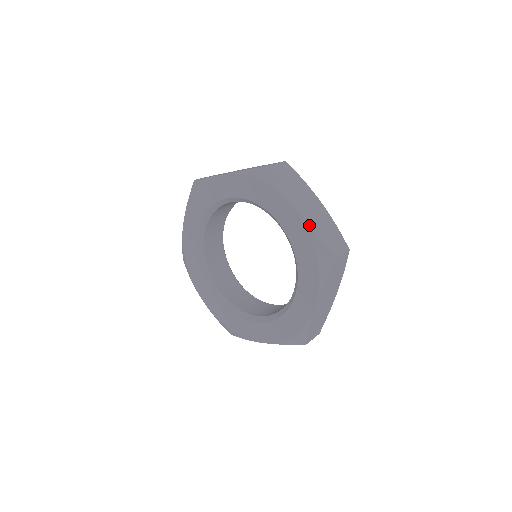
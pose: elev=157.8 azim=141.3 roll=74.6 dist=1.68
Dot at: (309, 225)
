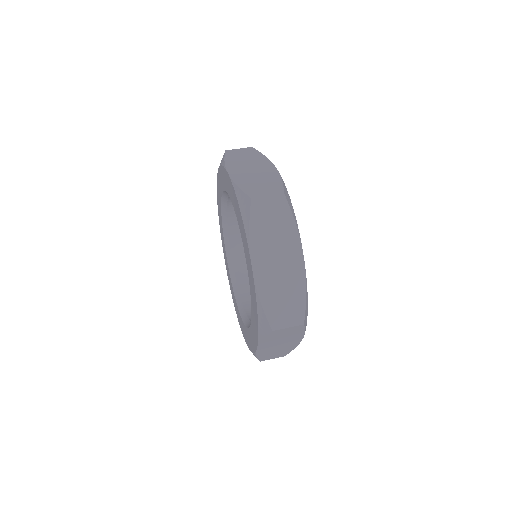
Dot at: (260, 285)
